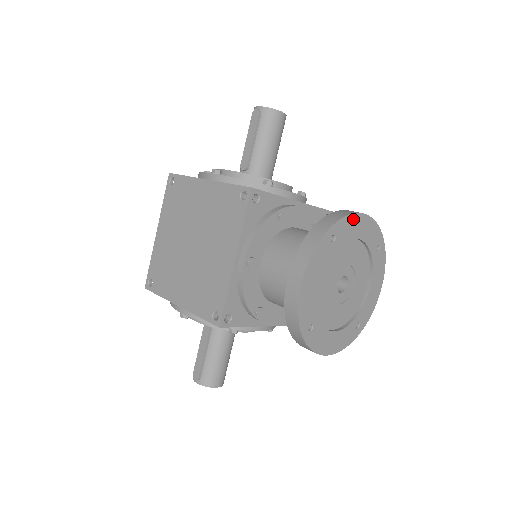
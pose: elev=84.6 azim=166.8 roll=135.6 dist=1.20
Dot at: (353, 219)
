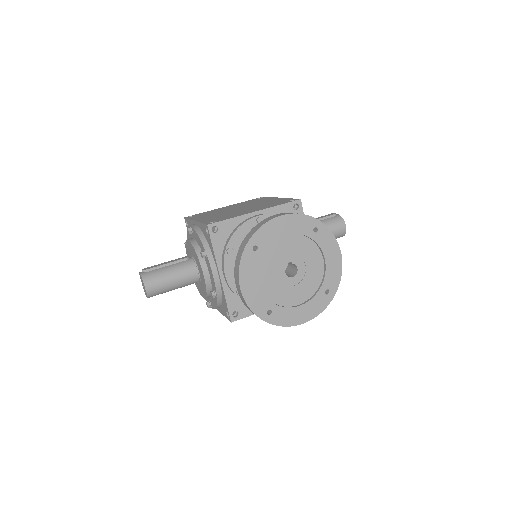
Dot at: (334, 244)
